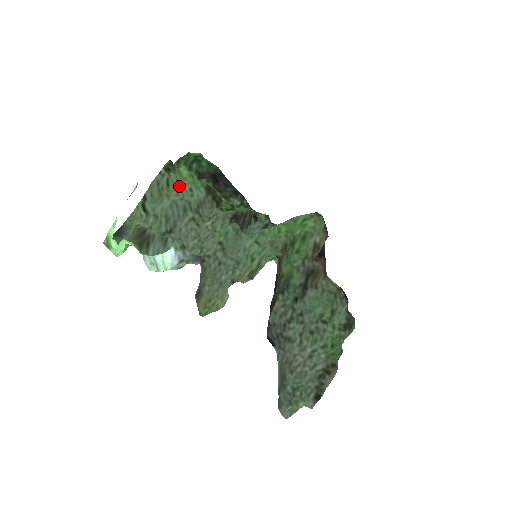
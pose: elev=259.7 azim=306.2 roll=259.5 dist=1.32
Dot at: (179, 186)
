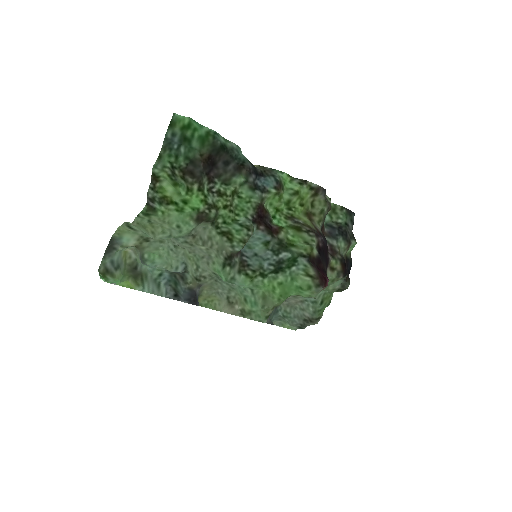
Dot at: (164, 224)
